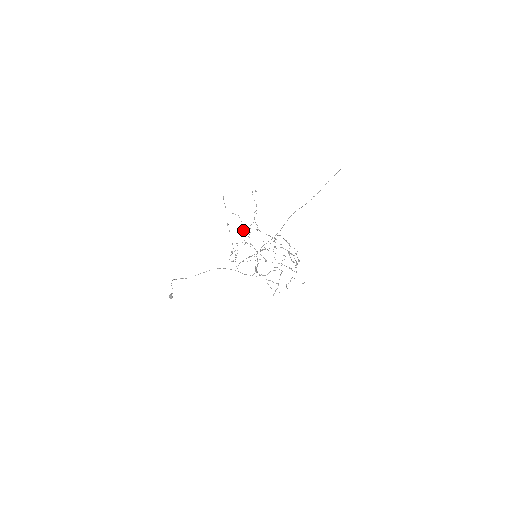
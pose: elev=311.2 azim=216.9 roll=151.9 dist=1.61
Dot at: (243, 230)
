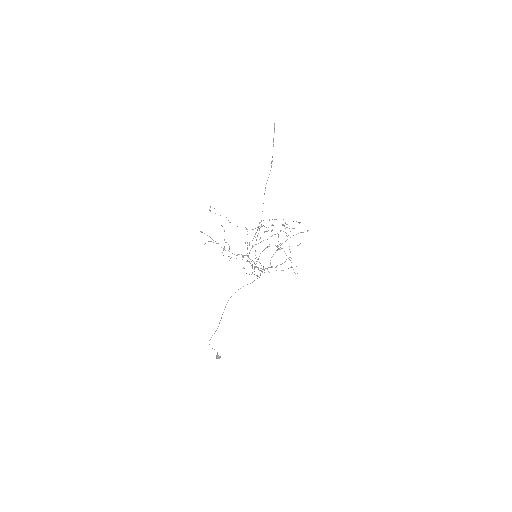
Dot at: occluded
